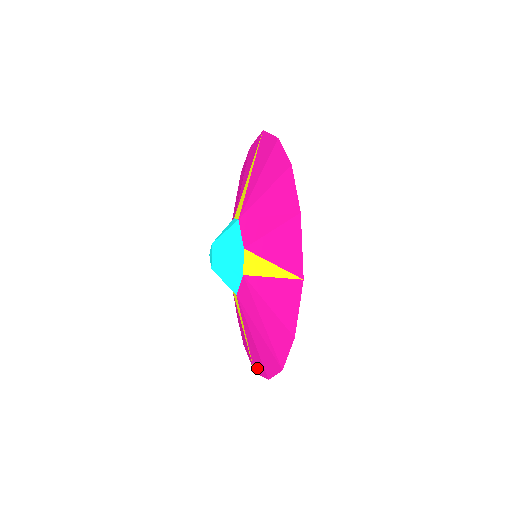
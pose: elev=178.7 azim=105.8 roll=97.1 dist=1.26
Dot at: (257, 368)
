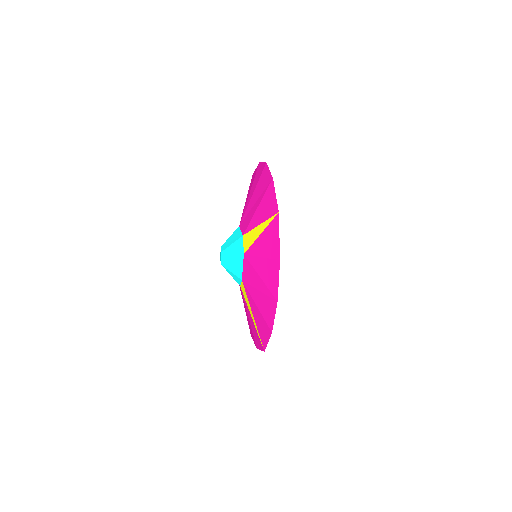
Dot at: (264, 339)
